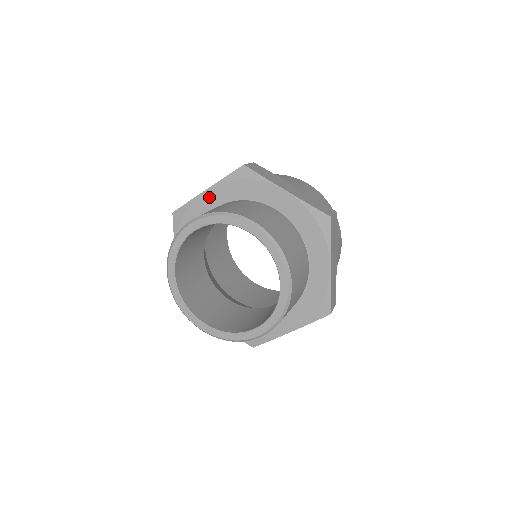
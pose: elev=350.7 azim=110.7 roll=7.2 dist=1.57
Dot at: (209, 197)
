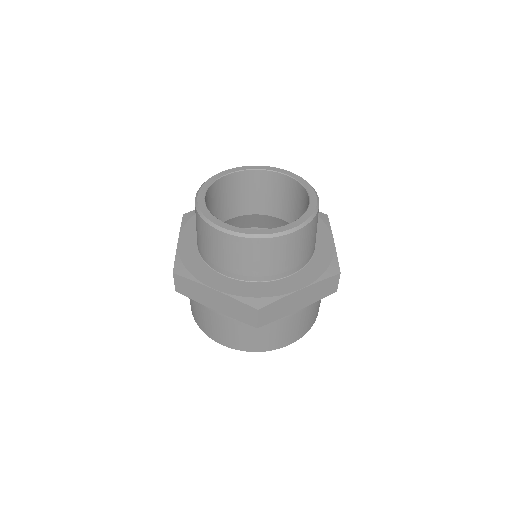
Dot at: occluded
